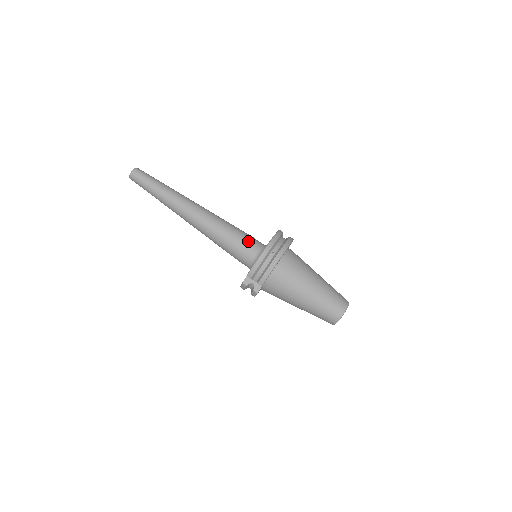
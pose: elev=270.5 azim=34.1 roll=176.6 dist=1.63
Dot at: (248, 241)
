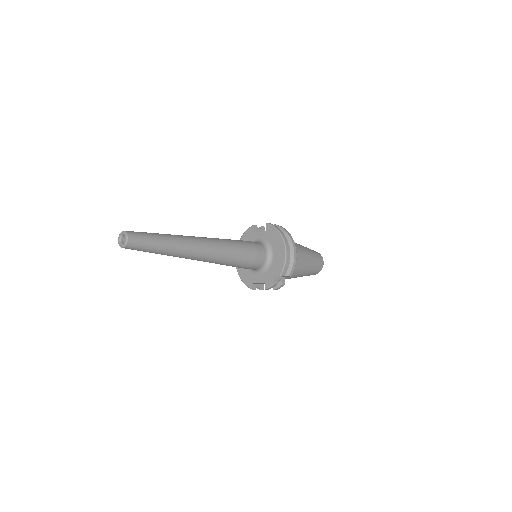
Dot at: (255, 246)
